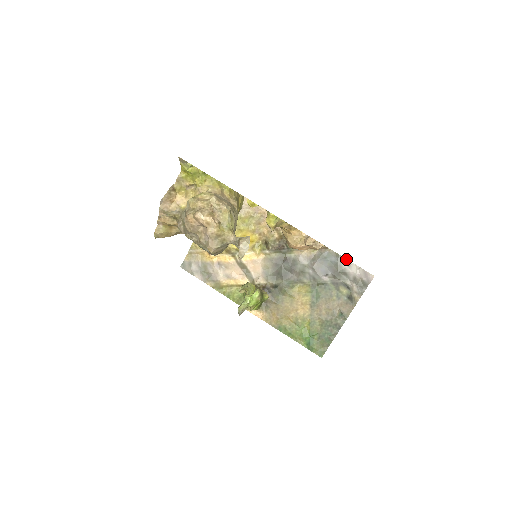
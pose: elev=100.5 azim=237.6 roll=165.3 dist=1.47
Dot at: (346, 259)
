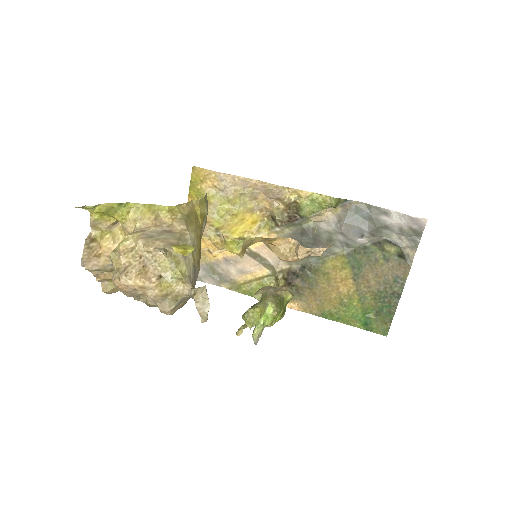
Dot at: (382, 208)
